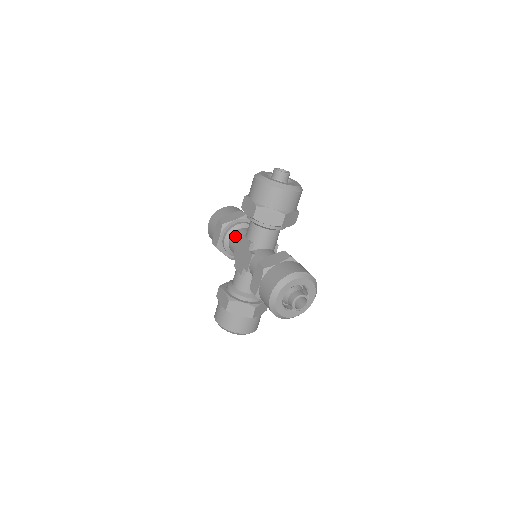
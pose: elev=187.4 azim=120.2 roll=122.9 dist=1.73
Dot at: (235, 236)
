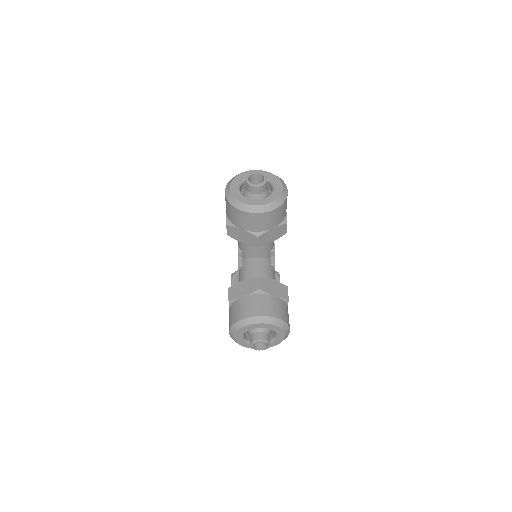
Dot at: occluded
